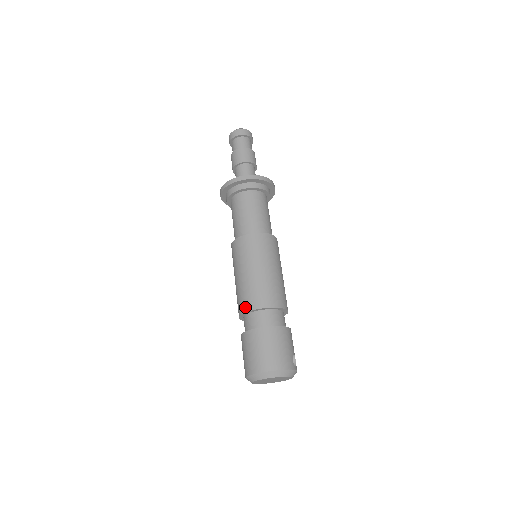
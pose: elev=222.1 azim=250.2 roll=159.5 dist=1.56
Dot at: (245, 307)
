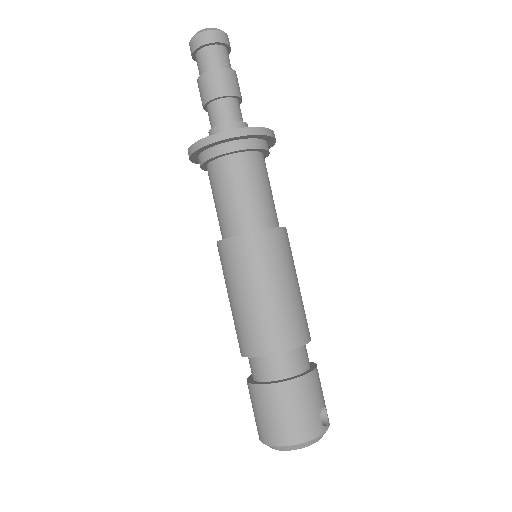
Dot at: (245, 350)
